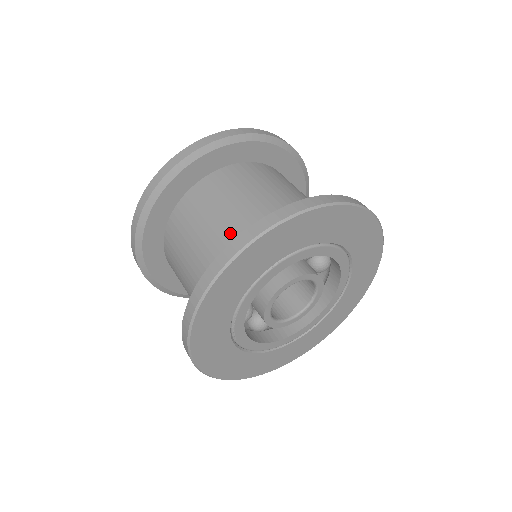
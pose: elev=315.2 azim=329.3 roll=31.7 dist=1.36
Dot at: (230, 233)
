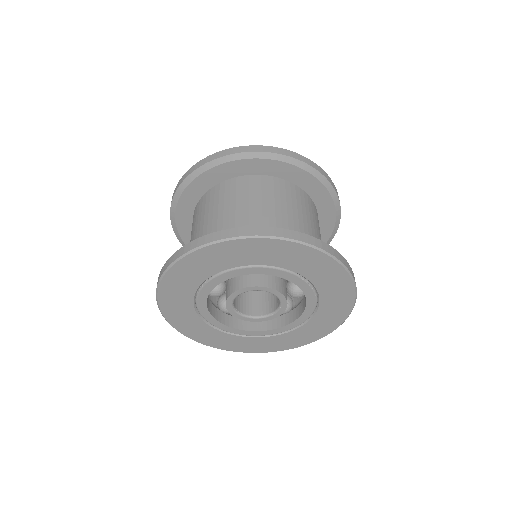
Dot at: occluded
